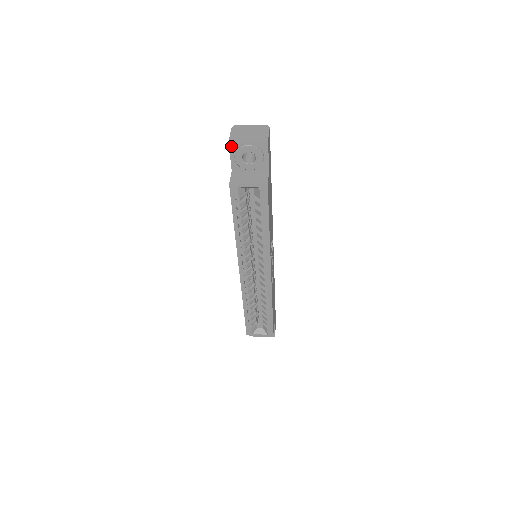
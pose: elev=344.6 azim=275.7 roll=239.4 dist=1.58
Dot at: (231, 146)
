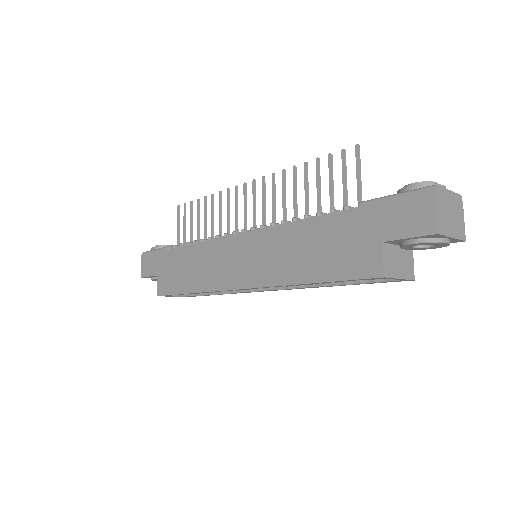
Dot at: (429, 235)
